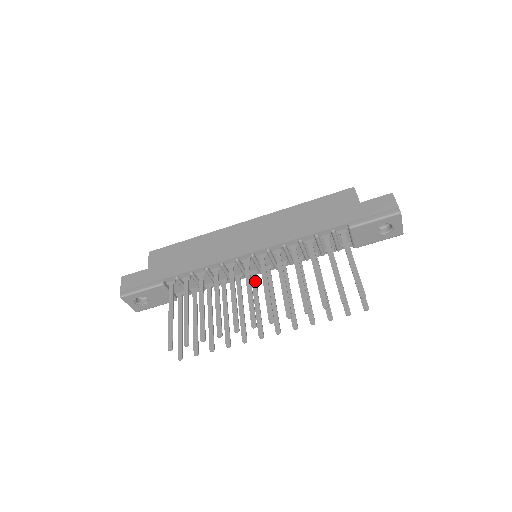
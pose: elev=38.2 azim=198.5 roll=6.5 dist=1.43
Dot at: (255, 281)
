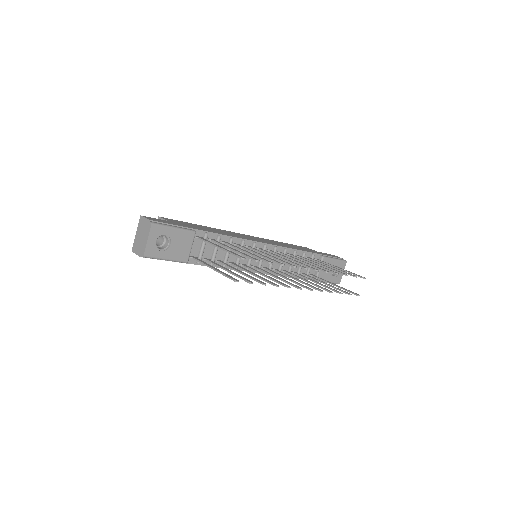
Dot at: (262, 269)
